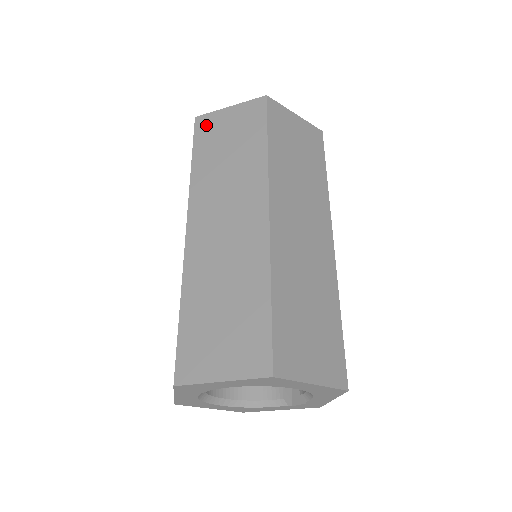
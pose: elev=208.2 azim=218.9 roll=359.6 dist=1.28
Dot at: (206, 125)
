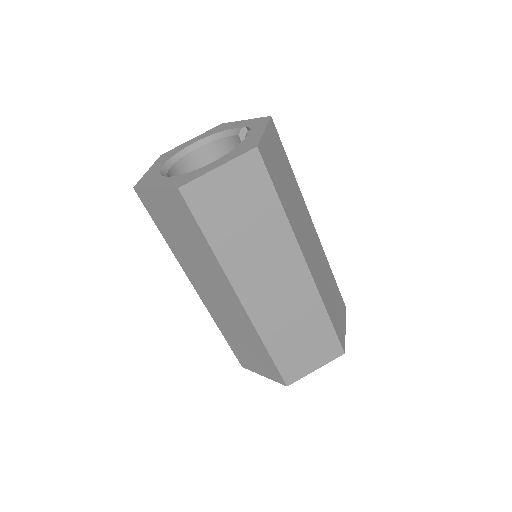
Dot at: (148, 202)
